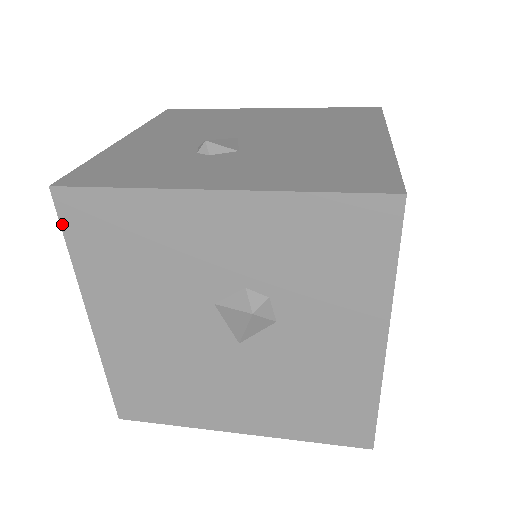
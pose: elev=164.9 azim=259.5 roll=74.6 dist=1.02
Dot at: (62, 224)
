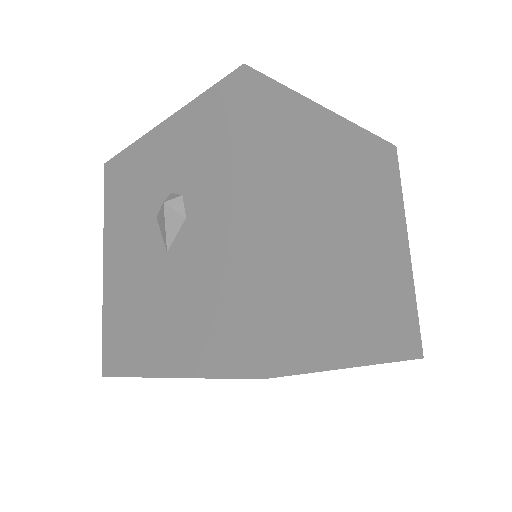
Dot at: (105, 187)
